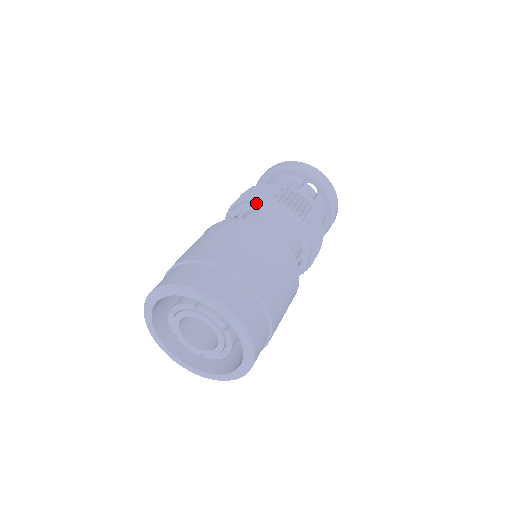
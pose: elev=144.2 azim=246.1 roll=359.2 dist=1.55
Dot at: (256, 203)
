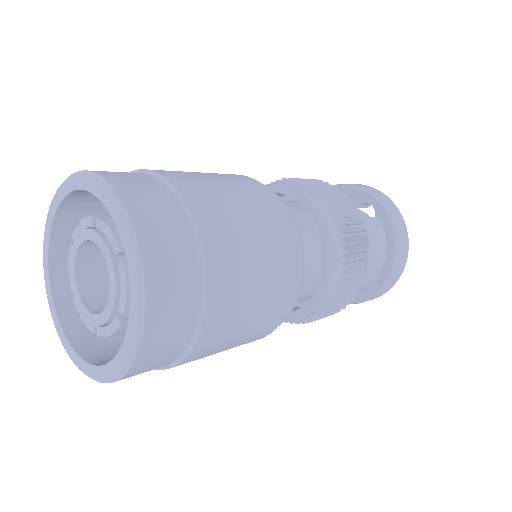
Dot at: (271, 184)
